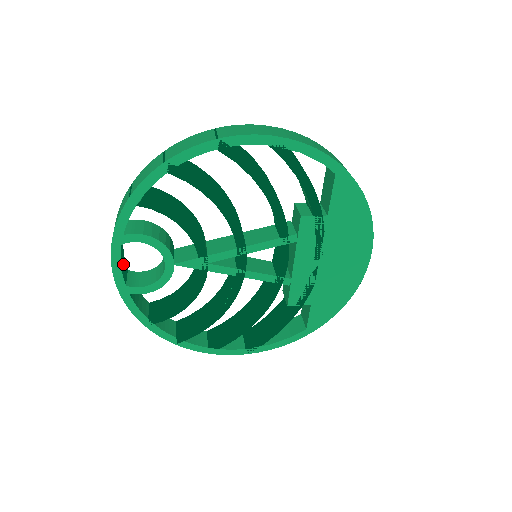
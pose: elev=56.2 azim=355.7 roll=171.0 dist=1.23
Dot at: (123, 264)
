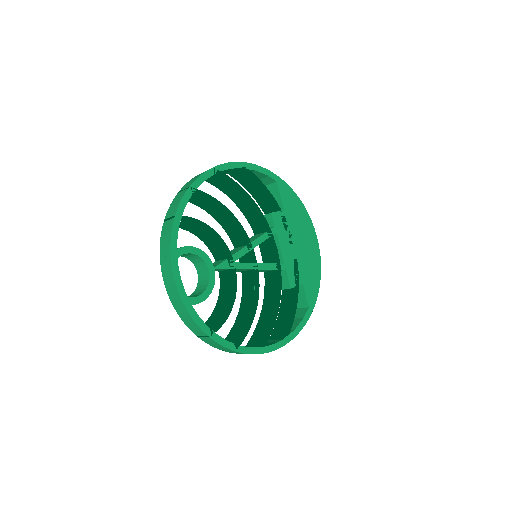
Dot at: occluded
